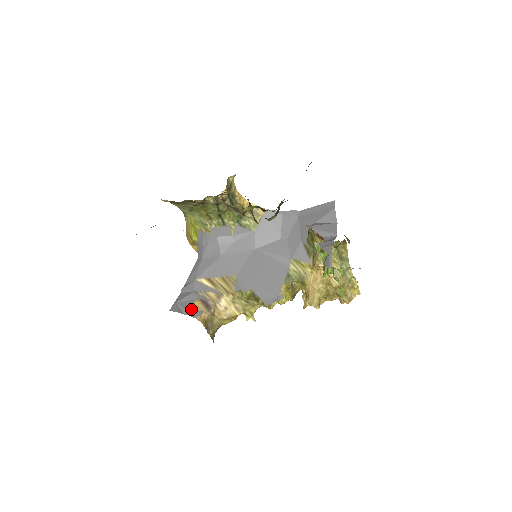
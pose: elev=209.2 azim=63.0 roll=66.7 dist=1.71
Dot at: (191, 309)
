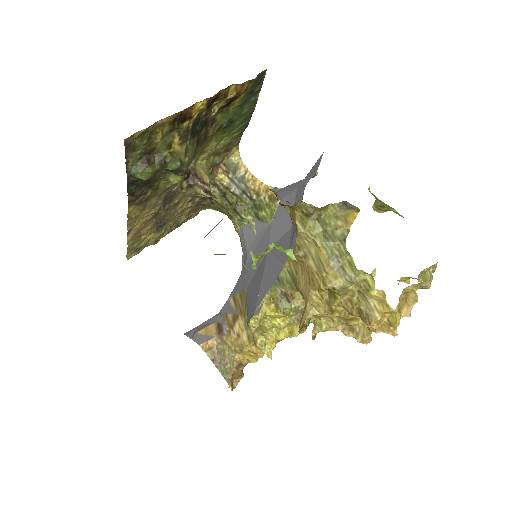
Dot at: (201, 333)
